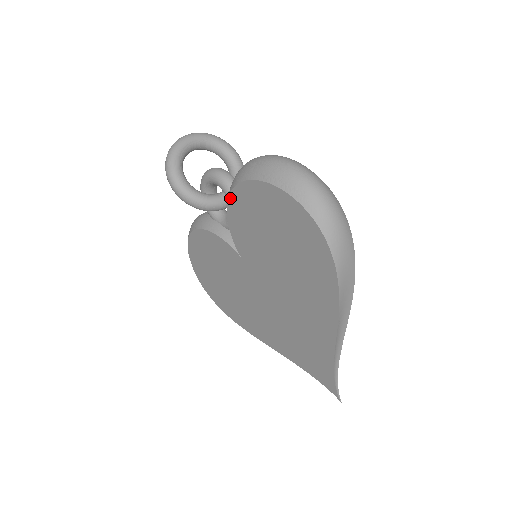
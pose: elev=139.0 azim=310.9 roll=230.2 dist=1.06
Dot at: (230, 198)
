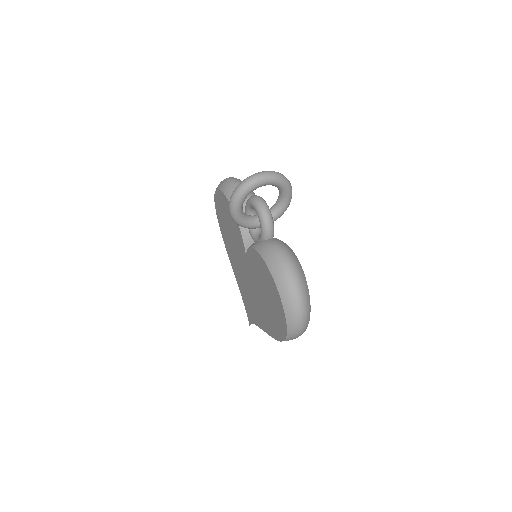
Dot at: (259, 255)
